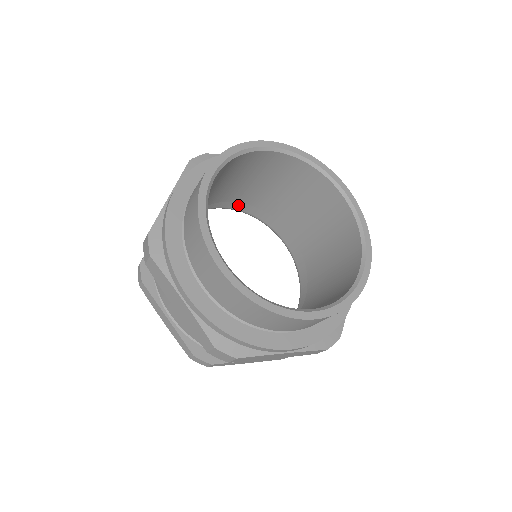
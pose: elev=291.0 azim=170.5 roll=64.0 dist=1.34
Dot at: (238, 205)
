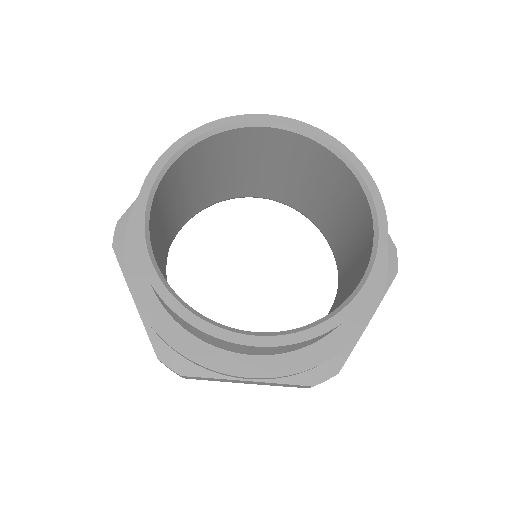
Dot at: (189, 215)
